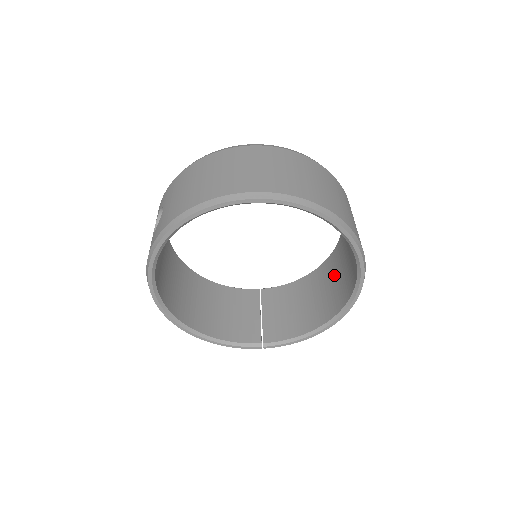
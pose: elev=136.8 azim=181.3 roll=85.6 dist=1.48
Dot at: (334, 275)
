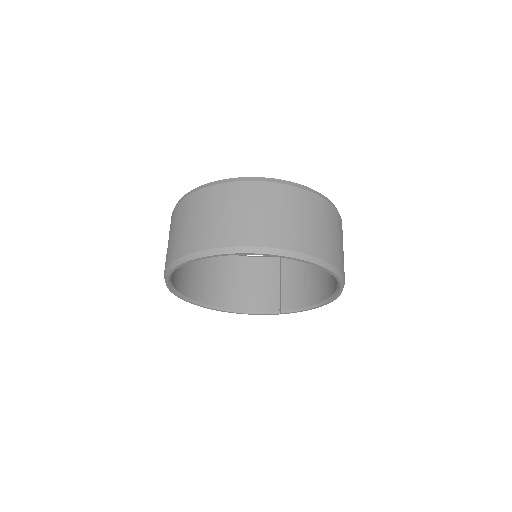
Dot at: occluded
